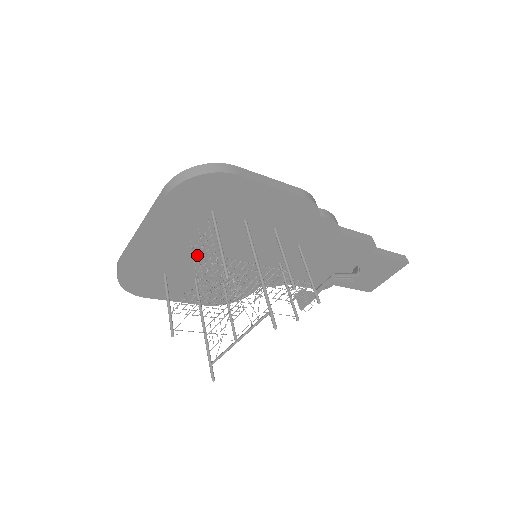
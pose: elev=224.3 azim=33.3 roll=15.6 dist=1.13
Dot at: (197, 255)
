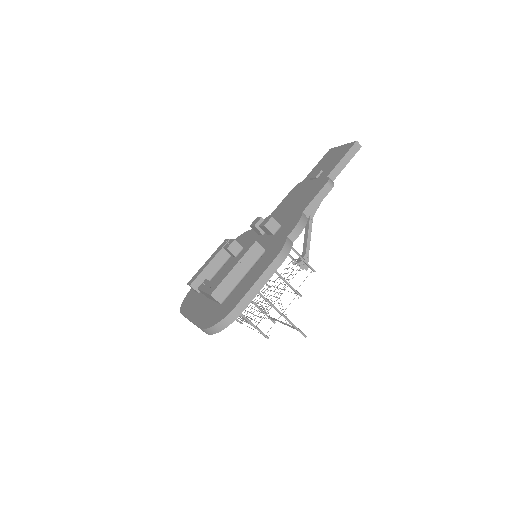
Dot at: occluded
